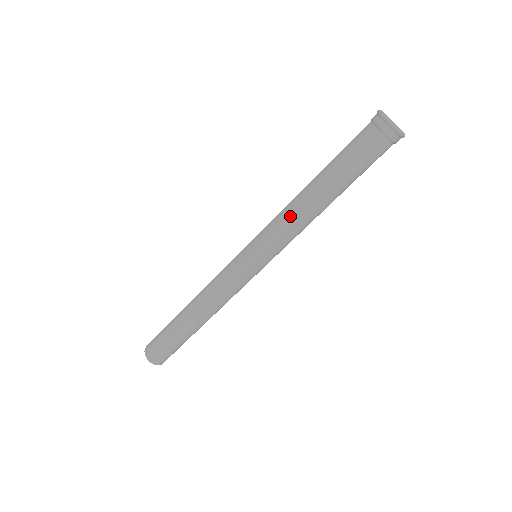
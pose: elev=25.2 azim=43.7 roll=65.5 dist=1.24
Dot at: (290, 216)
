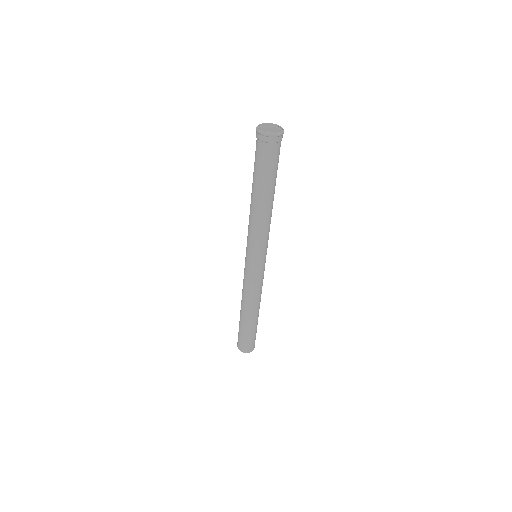
Dot at: (250, 221)
